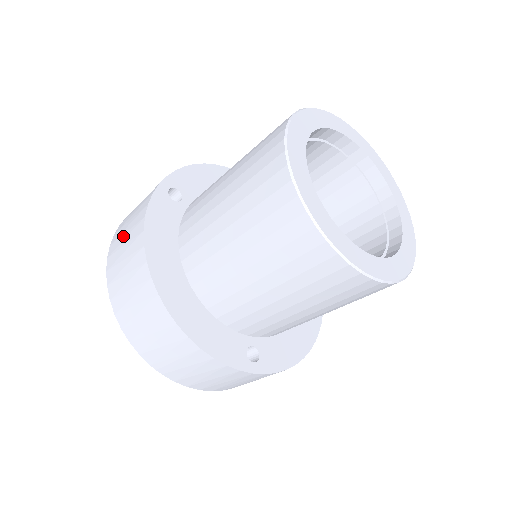
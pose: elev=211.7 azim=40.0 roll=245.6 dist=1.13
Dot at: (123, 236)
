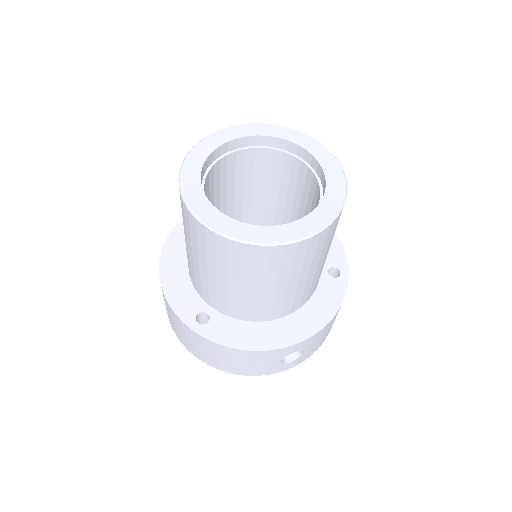
Dot at: occluded
